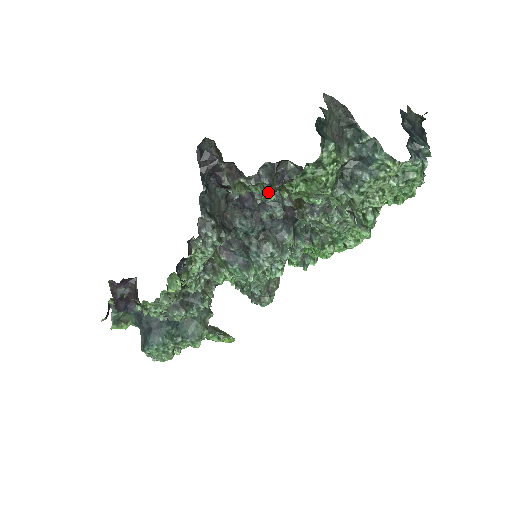
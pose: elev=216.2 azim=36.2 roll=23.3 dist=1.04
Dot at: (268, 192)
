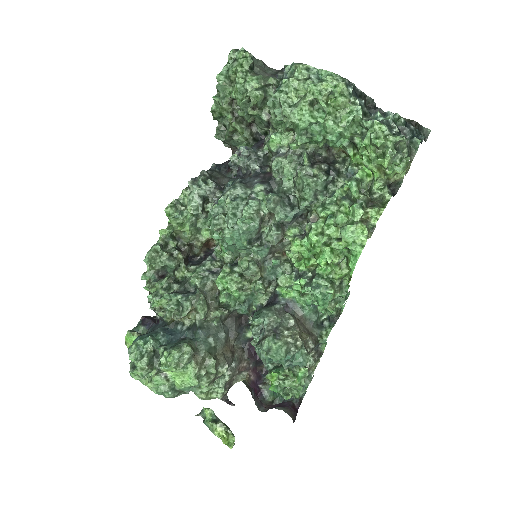
Dot at: (232, 125)
